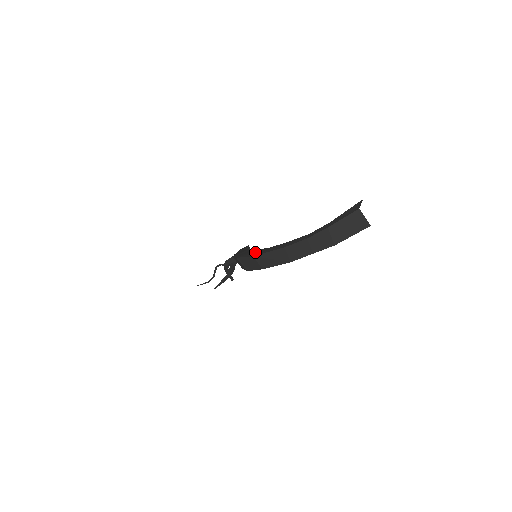
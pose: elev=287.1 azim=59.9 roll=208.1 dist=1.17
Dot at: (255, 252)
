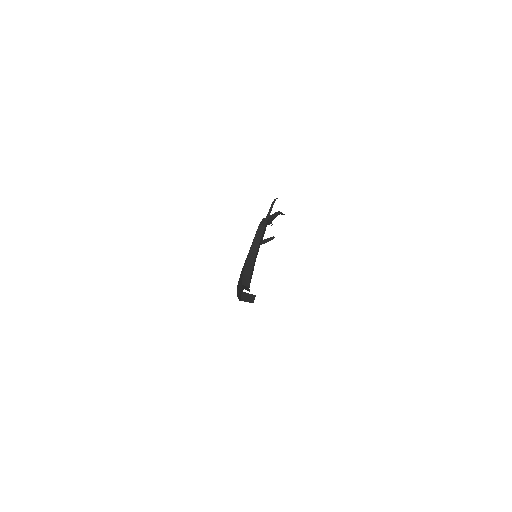
Dot at: (239, 286)
